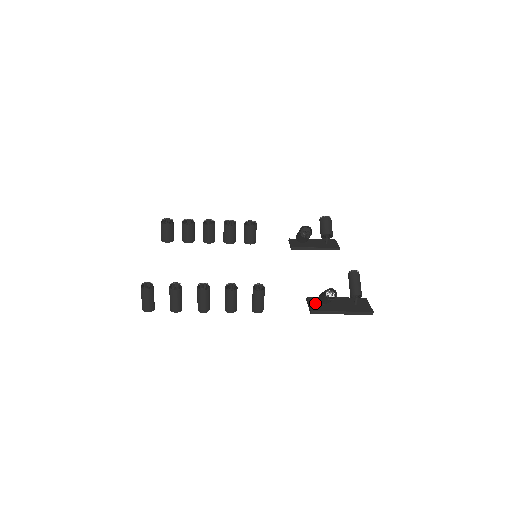
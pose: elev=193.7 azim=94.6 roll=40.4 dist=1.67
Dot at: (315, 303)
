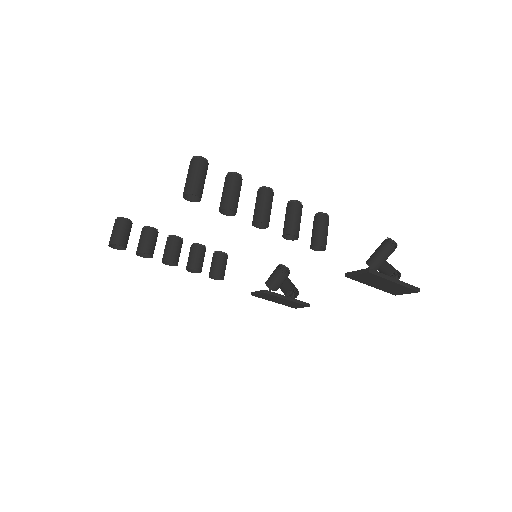
Dot at: occluded
